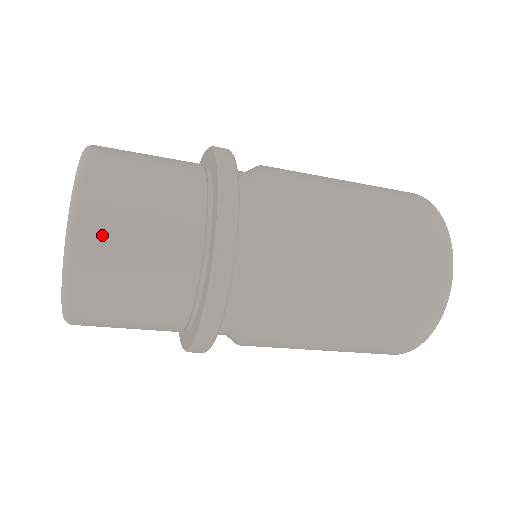
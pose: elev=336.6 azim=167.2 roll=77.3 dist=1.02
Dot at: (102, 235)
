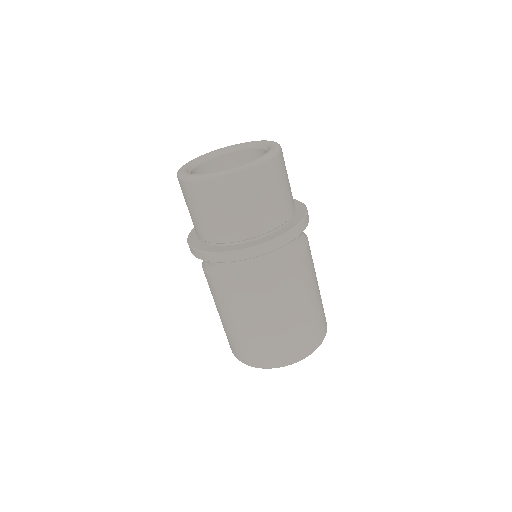
Dot at: (284, 162)
